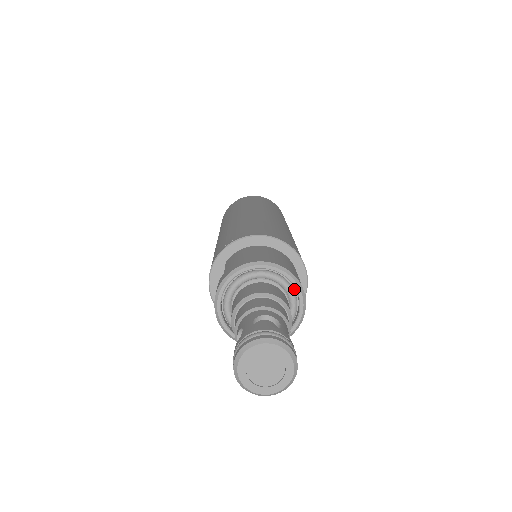
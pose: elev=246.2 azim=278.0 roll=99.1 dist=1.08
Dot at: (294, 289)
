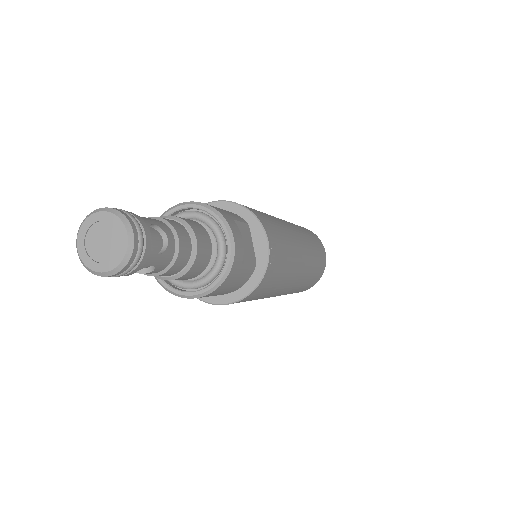
Dot at: (218, 222)
